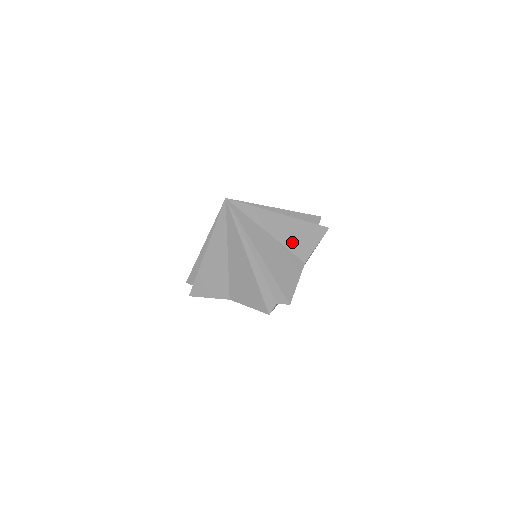
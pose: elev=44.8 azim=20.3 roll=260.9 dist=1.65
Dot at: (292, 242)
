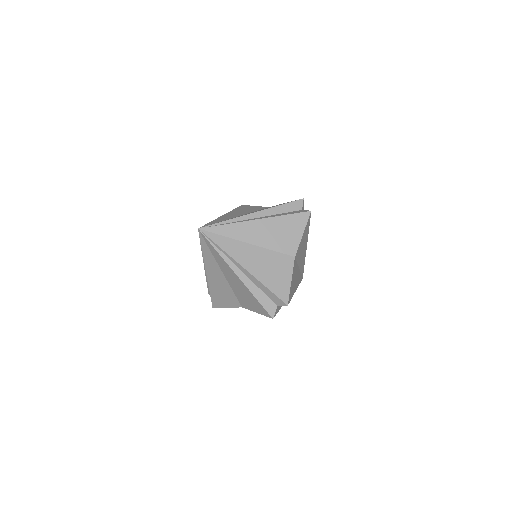
Dot at: (276, 242)
